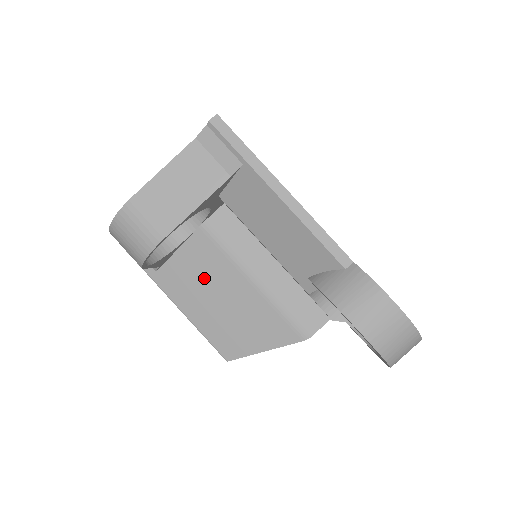
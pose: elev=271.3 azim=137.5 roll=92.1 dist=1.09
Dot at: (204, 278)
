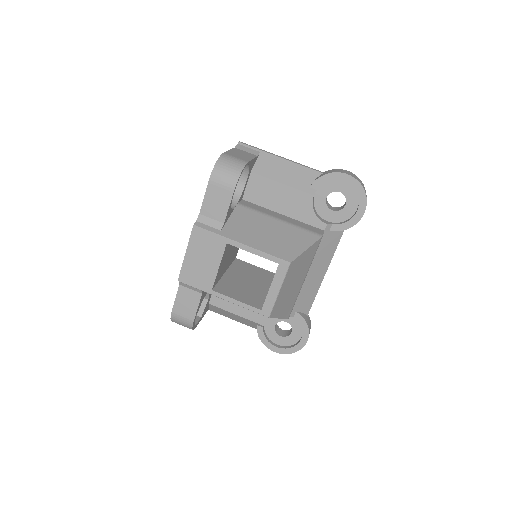
Dot at: (252, 225)
